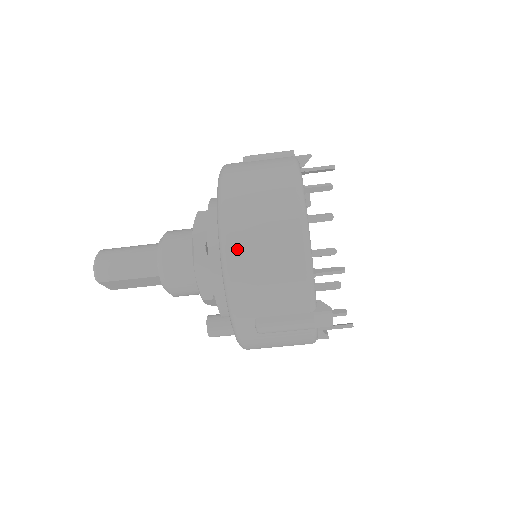
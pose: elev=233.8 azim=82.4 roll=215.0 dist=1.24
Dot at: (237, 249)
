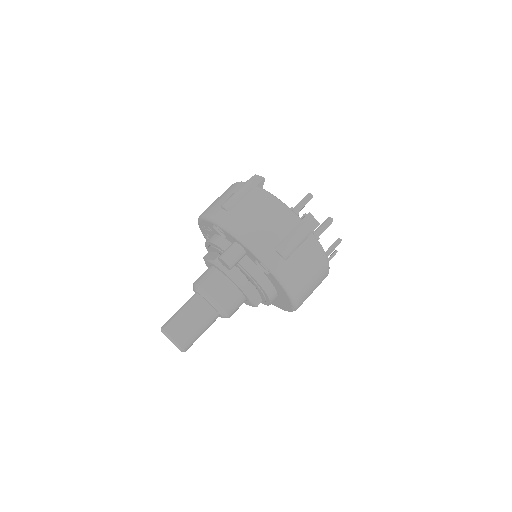
Dot at: occluded
